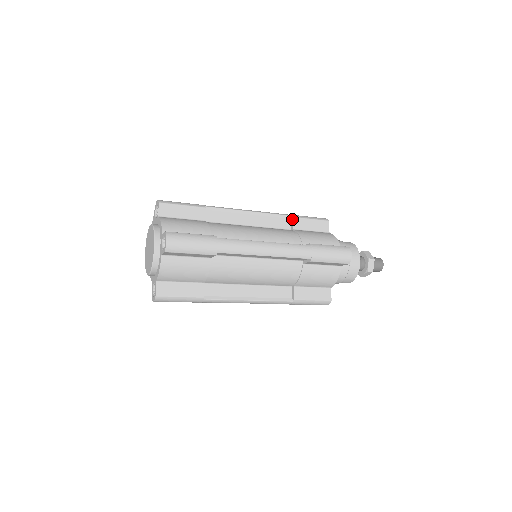
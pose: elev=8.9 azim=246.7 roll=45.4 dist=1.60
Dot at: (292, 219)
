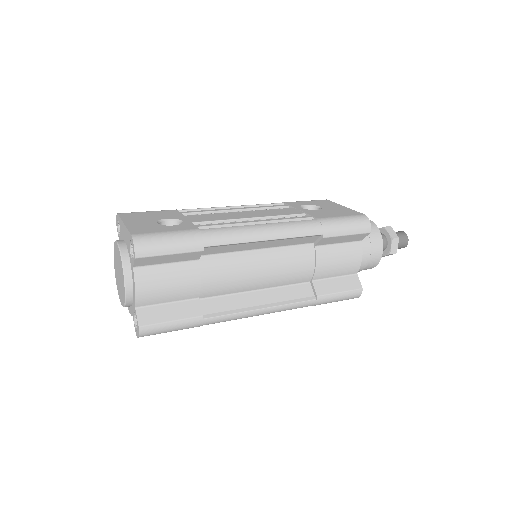
Dot at: (321, 239)
